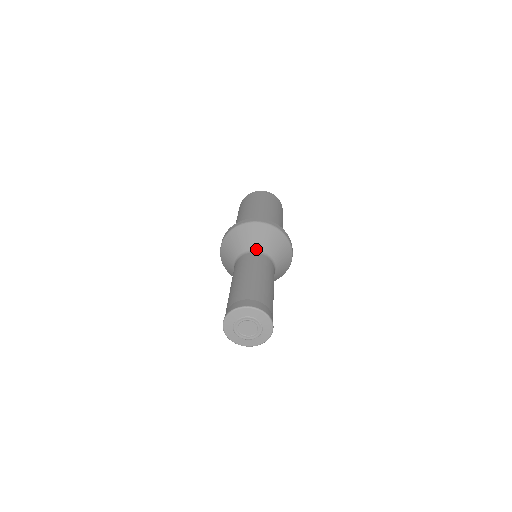
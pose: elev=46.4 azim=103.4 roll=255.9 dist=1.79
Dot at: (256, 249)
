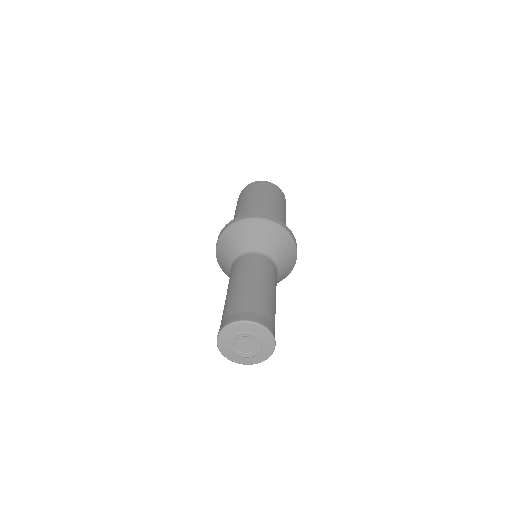
Dot at: (234, 257)
